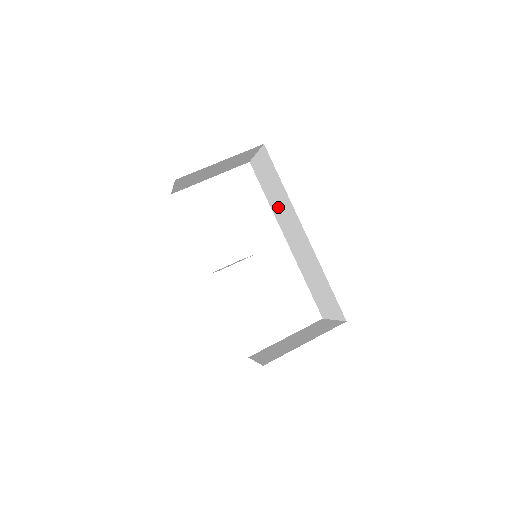
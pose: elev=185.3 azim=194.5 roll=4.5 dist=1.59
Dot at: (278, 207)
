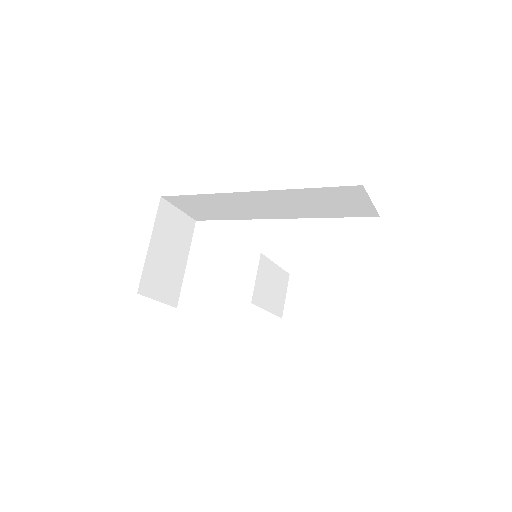
Dot at: (234, 211)
